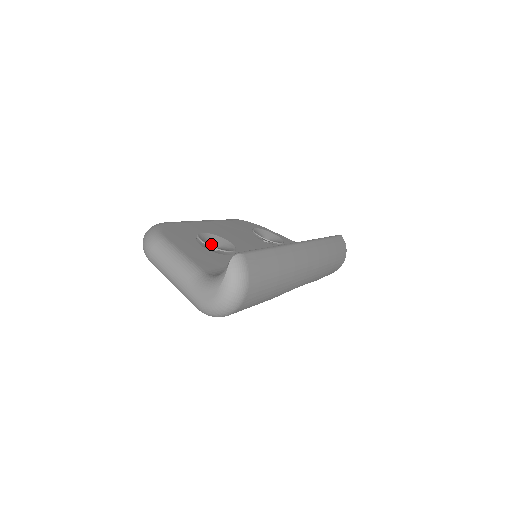
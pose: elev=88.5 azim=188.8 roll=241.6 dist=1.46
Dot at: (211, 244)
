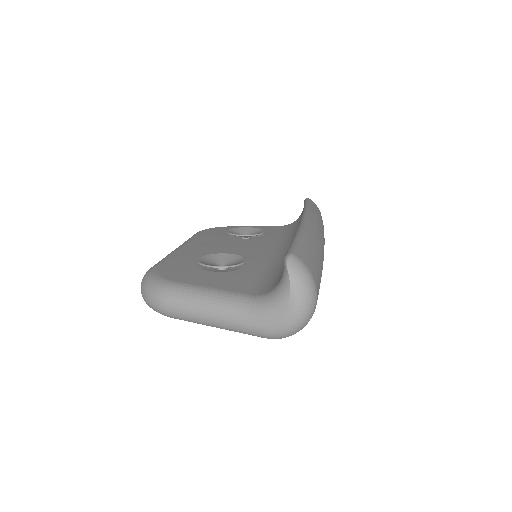
Dot at: (216, 265)
